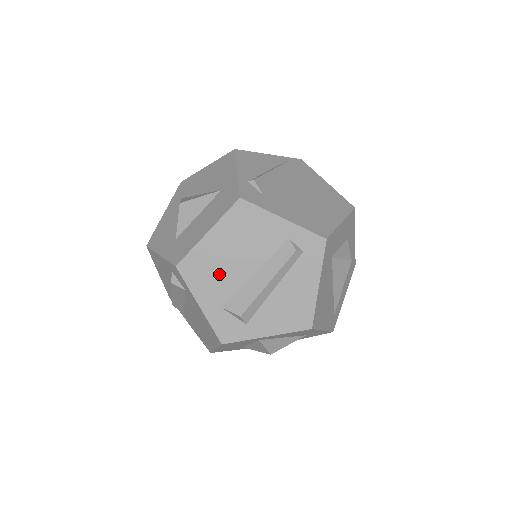
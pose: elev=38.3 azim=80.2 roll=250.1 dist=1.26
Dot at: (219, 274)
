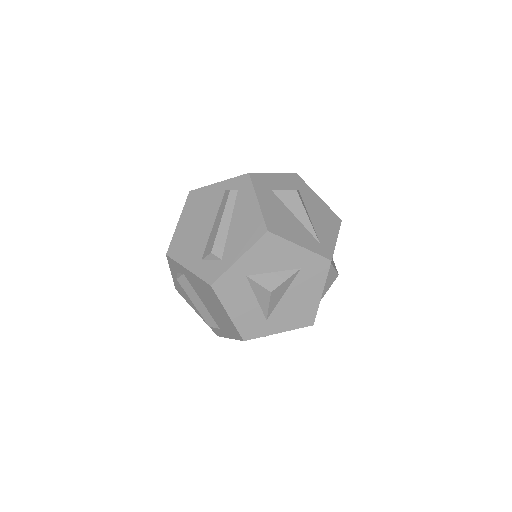
Dot at: (193, 241)
